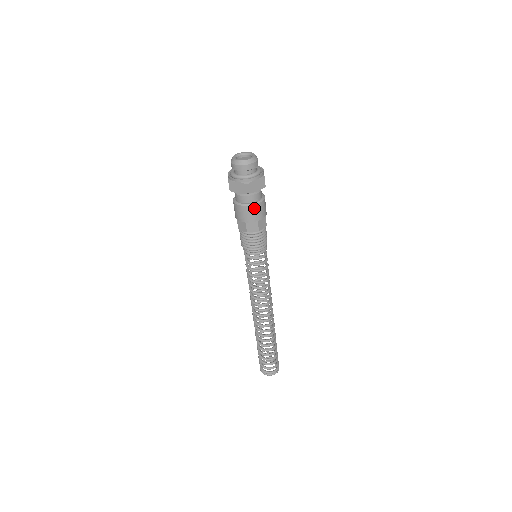
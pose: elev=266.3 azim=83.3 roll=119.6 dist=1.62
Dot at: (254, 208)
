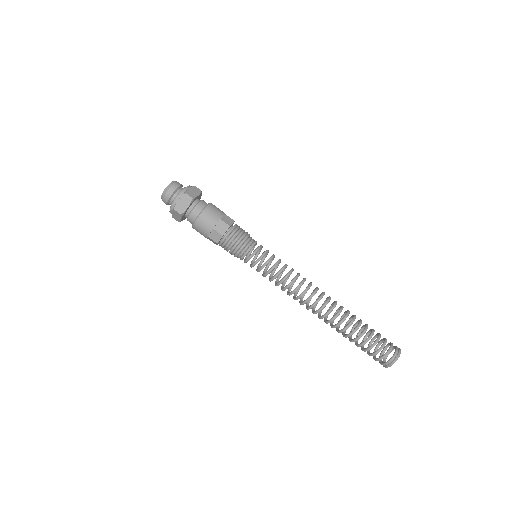
Dot at: (200, 221)
